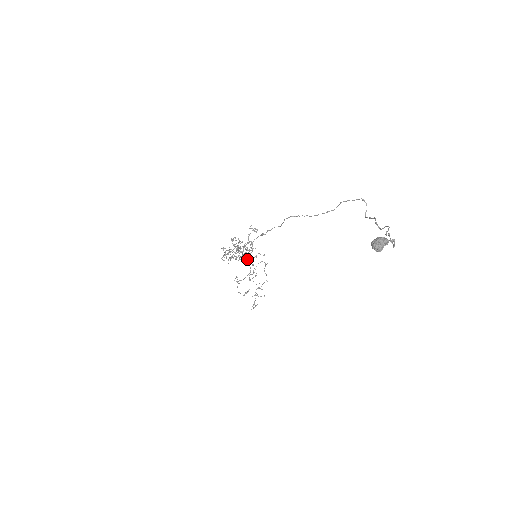
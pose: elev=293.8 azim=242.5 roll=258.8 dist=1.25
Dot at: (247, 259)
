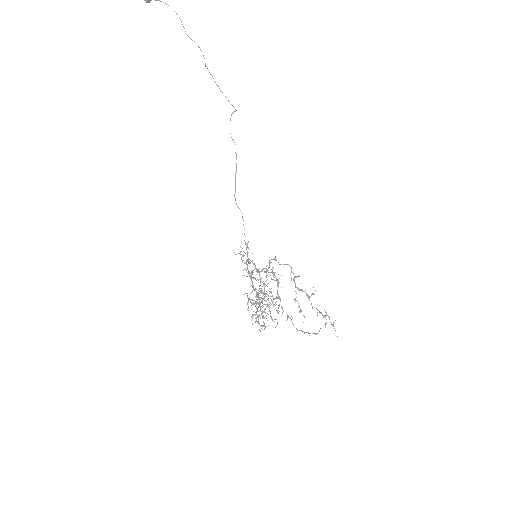
Dot at: occluded
